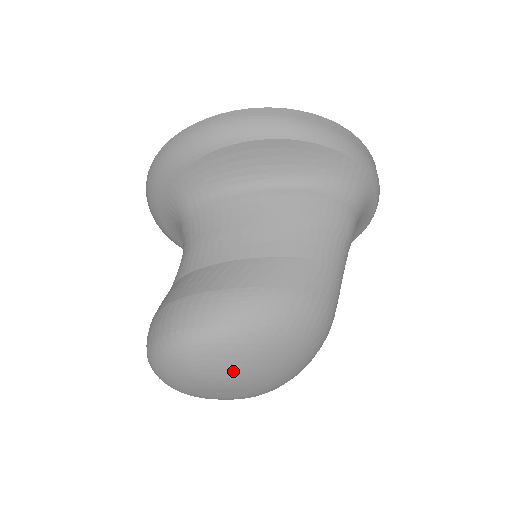
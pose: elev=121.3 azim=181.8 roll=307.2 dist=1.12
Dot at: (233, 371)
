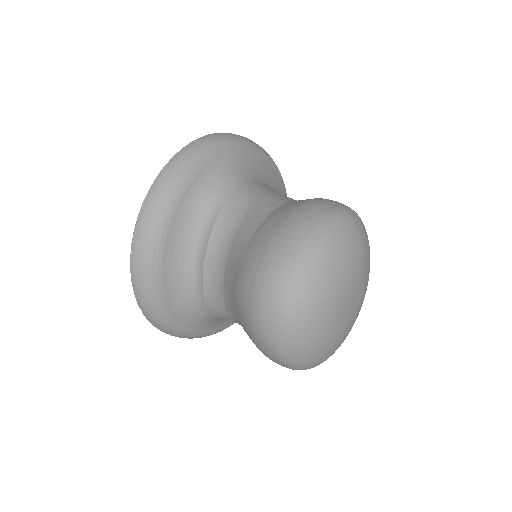
Dot at: (369, 260)
